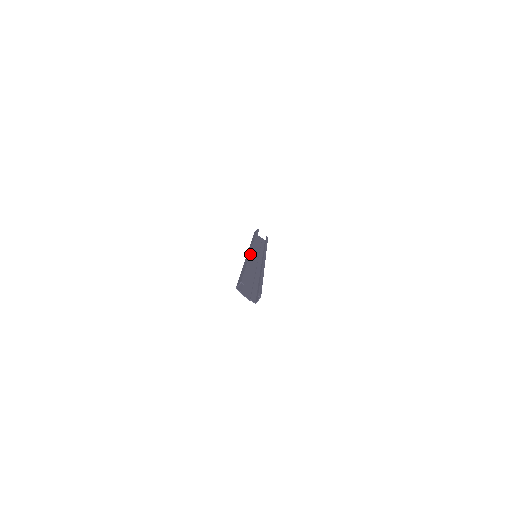
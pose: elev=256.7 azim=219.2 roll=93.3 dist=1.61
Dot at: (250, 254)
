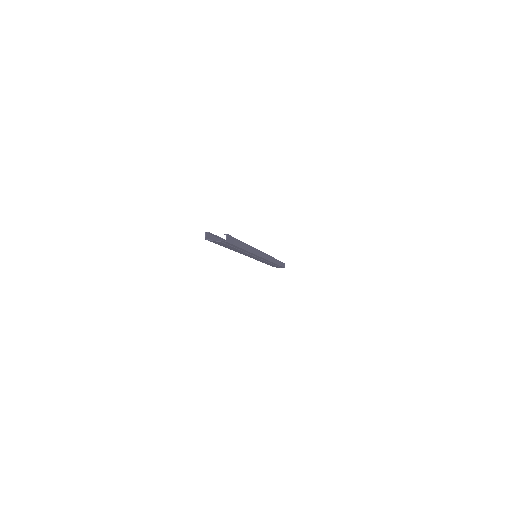
Dot at: occluded
